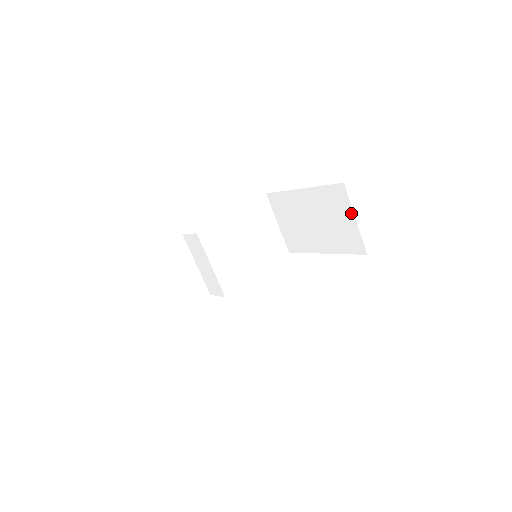
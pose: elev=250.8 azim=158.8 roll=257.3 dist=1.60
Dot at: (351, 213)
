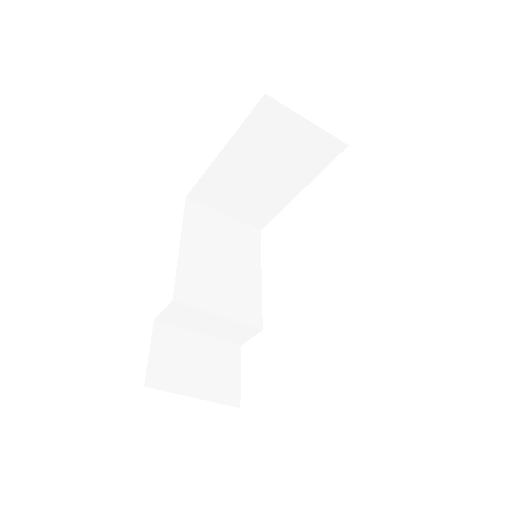
Dot at: (298, 119)
